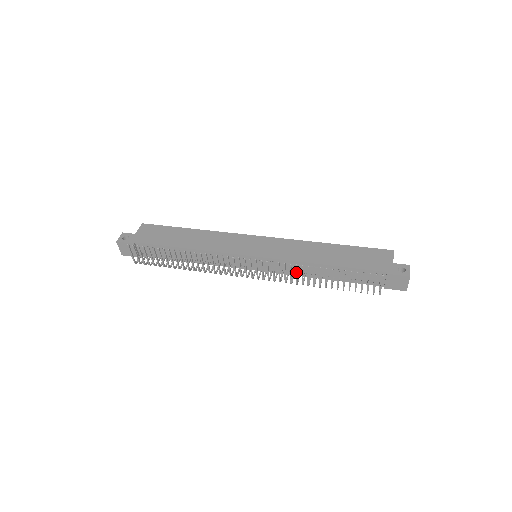
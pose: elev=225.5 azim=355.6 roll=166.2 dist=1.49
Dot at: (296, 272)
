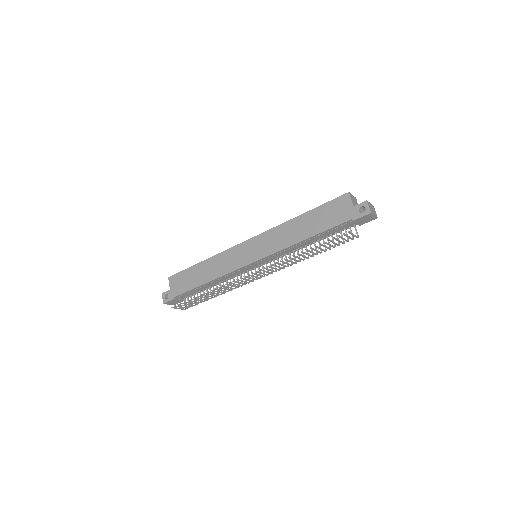
Dot at: (288, 261)
